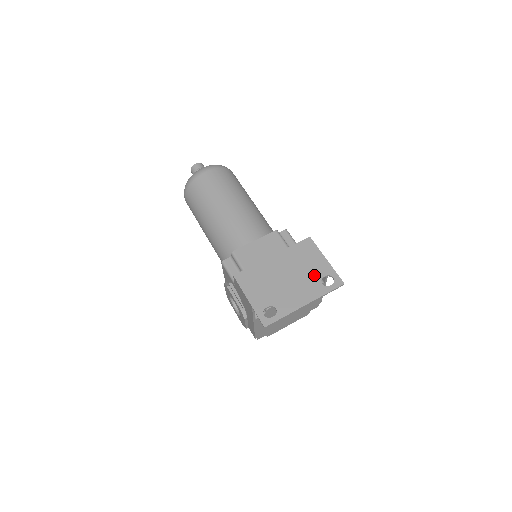
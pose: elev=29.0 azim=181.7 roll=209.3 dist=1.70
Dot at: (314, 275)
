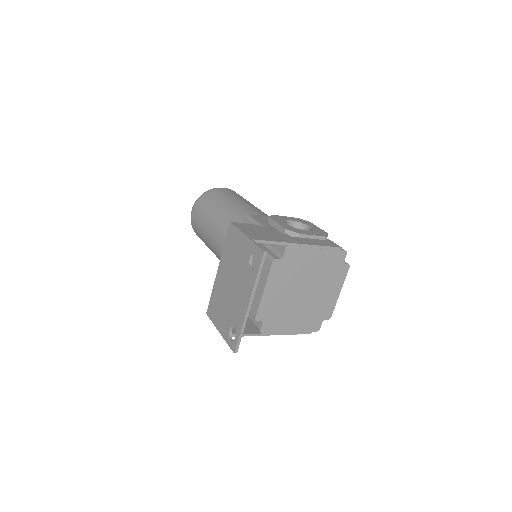
Dot at: (244, 264)
